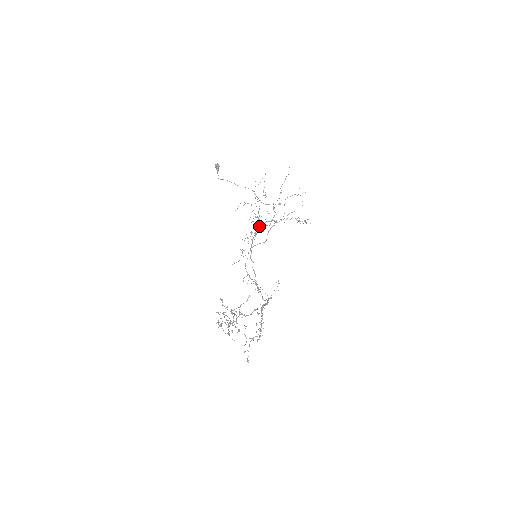
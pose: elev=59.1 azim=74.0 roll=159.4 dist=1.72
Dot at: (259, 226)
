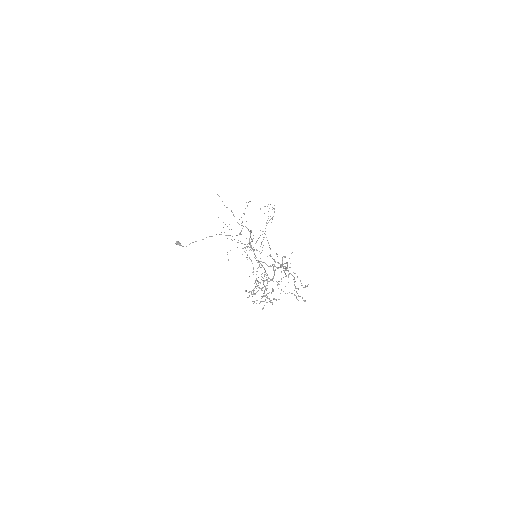
Dot at: occluded
